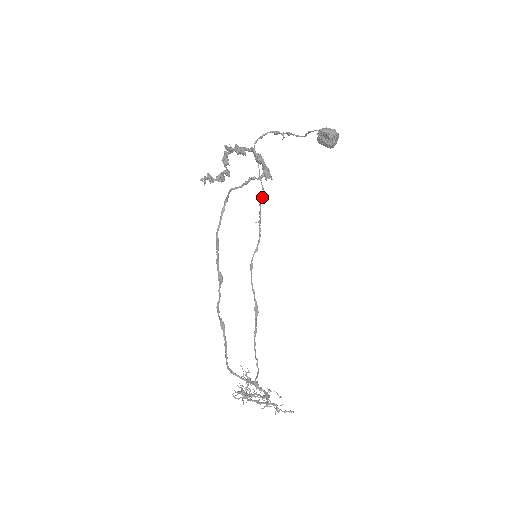
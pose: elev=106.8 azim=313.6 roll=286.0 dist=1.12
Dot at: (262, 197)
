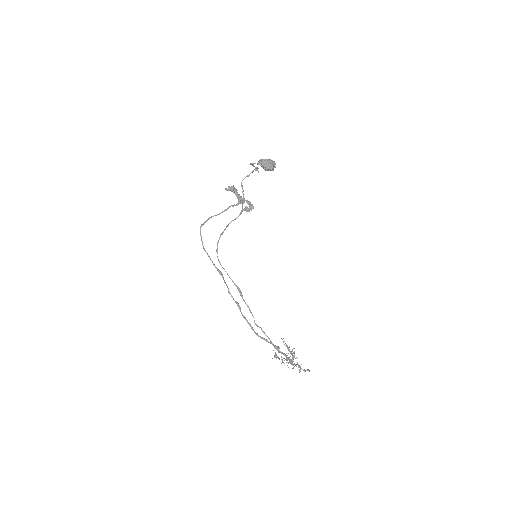
Dot at: occluded
